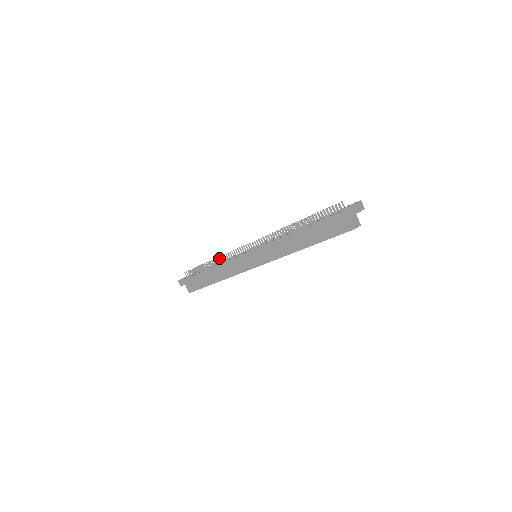
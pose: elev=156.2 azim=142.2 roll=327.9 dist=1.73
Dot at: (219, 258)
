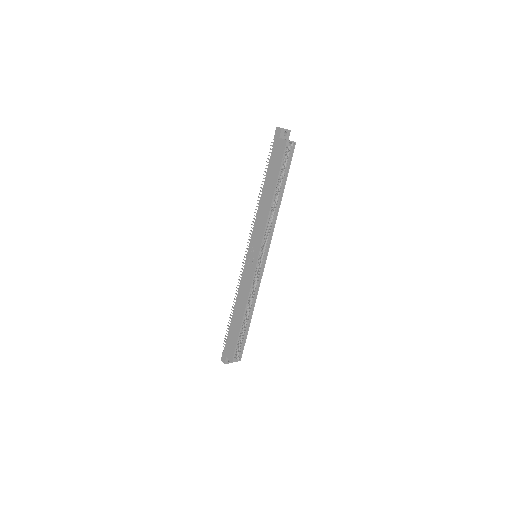
Dot at: occluded
